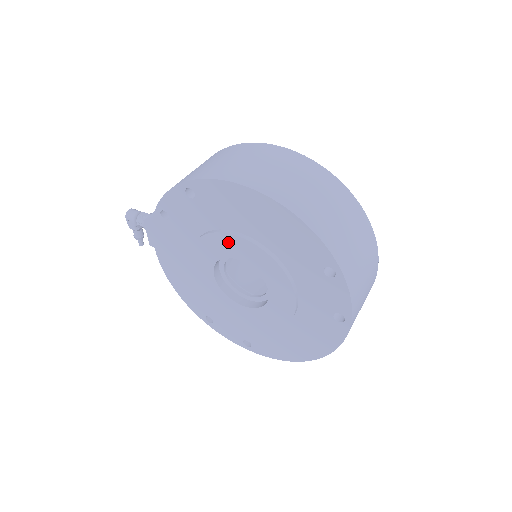
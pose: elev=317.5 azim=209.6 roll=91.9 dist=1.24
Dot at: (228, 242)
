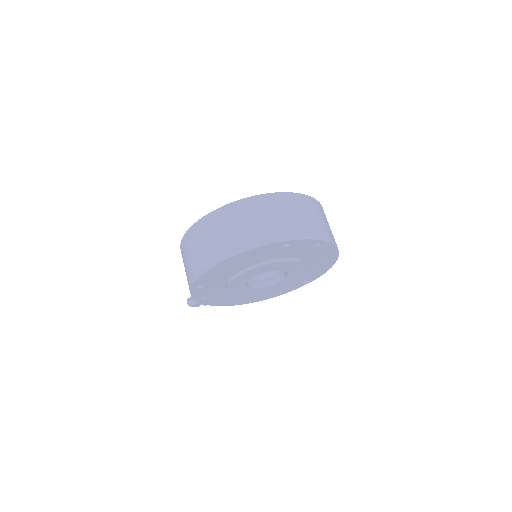
Dot at: (238, 280)
